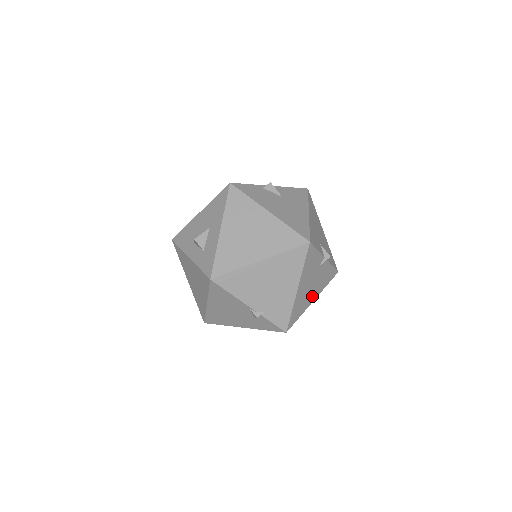
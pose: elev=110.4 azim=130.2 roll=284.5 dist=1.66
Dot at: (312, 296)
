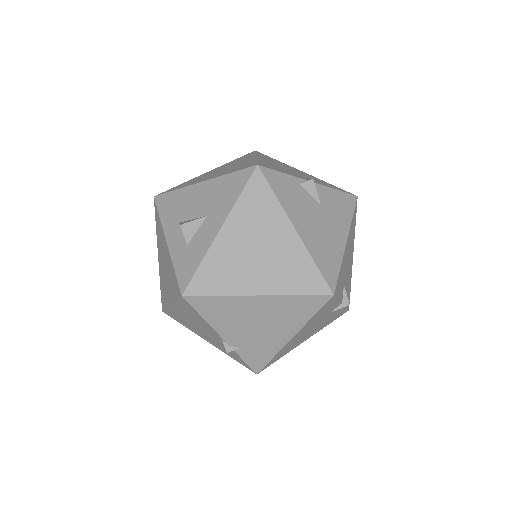
Dot at: (306, 337)
